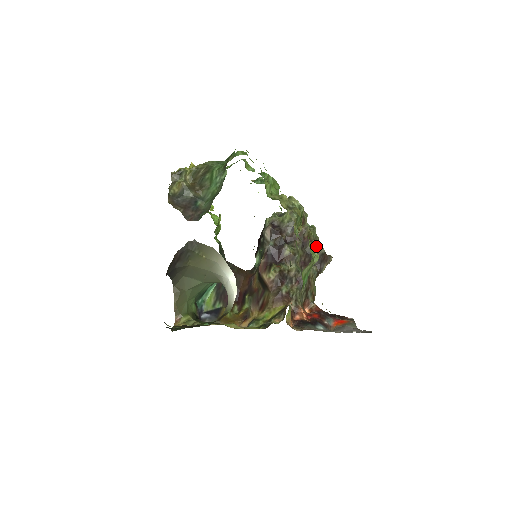
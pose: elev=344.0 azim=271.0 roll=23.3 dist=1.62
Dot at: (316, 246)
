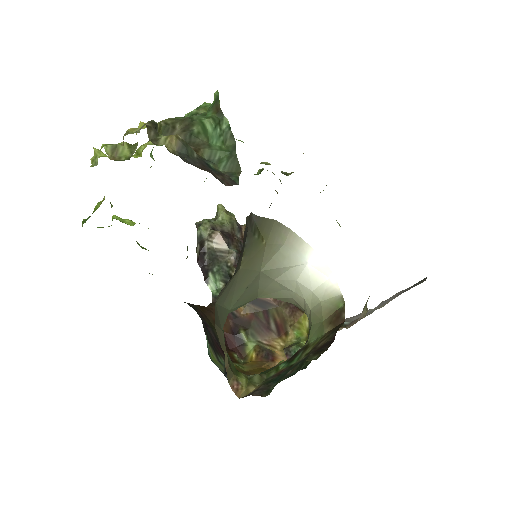
Dot at: occluded
